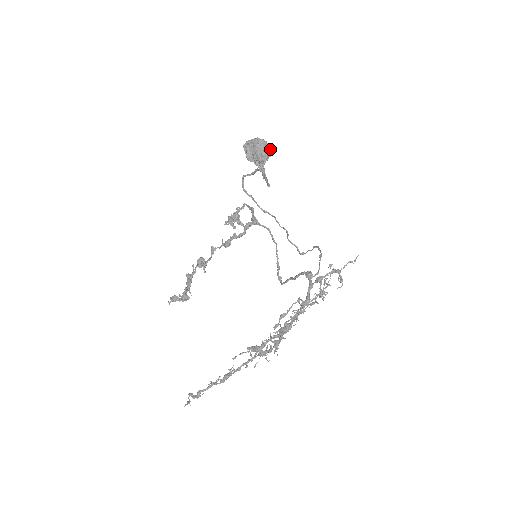
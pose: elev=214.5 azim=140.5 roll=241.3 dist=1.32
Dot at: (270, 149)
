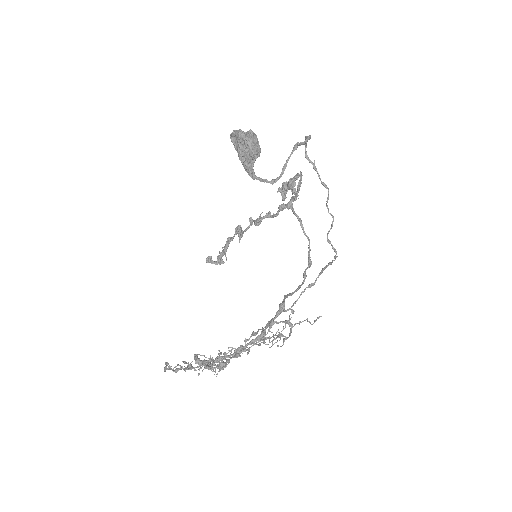
Dot at: (250, 149)
